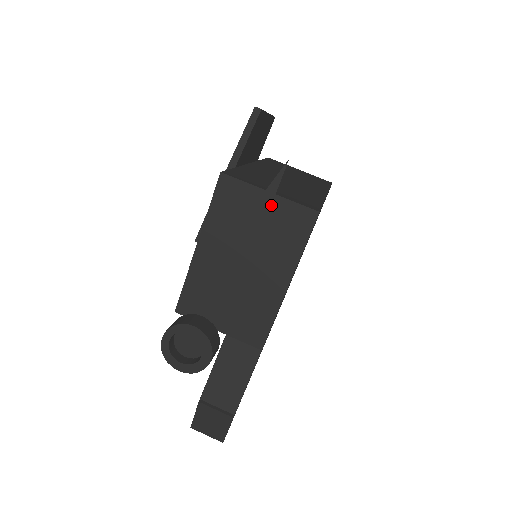
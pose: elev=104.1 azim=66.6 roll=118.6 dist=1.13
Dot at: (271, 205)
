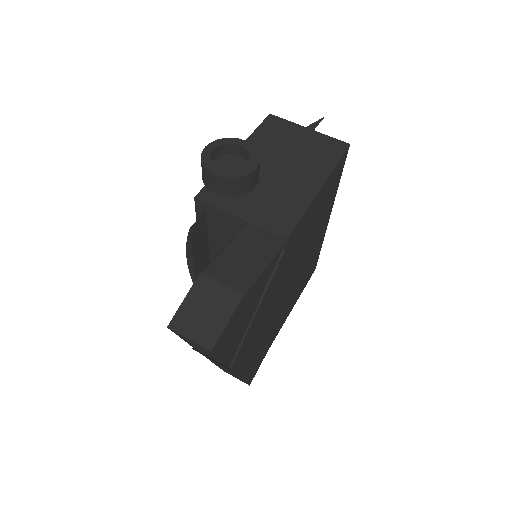
Dot at: (309, 136)
